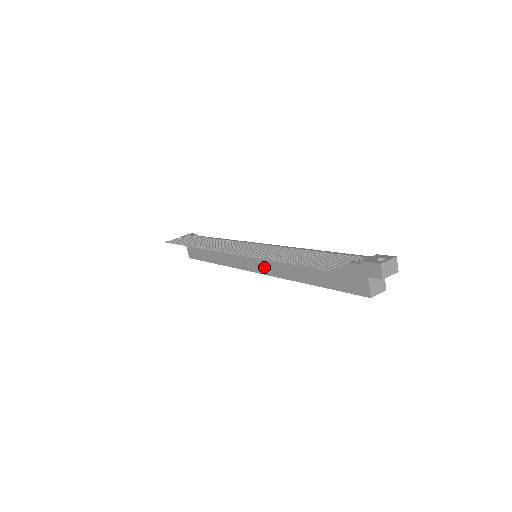
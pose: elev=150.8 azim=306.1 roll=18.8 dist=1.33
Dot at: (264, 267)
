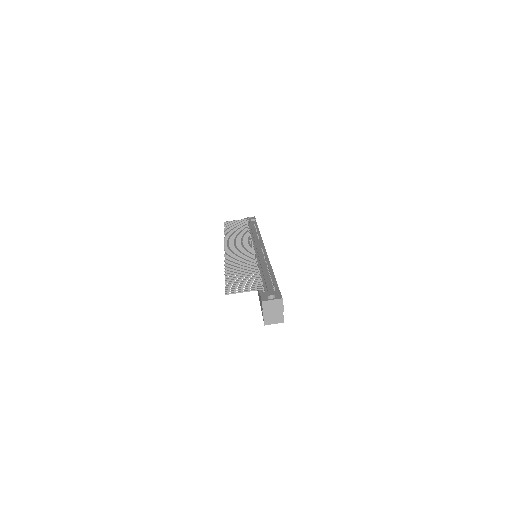
Dot at: occluded
